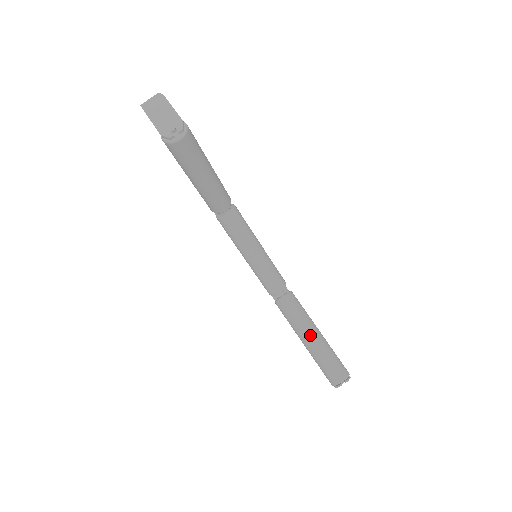
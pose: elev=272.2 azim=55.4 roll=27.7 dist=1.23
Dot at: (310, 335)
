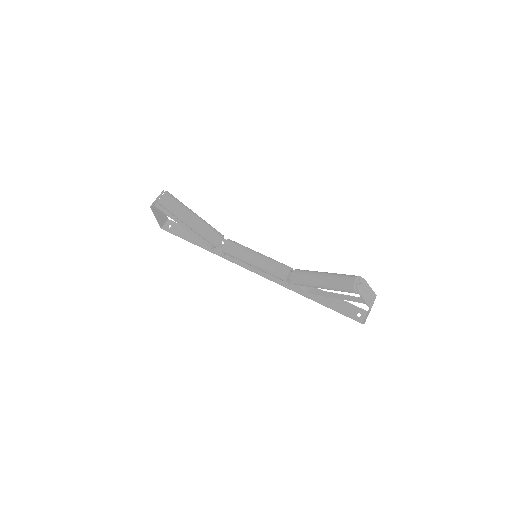
Dot at: (319, 275)
